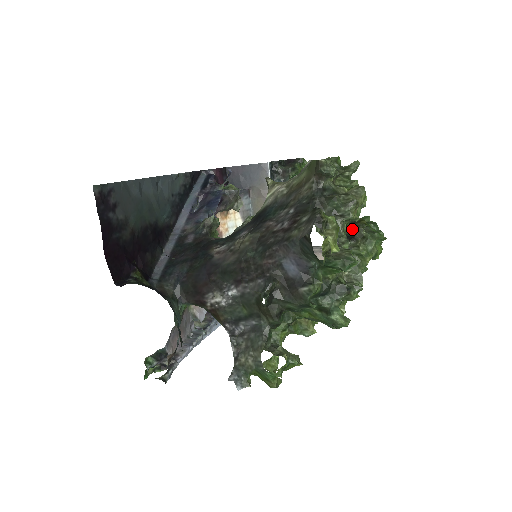
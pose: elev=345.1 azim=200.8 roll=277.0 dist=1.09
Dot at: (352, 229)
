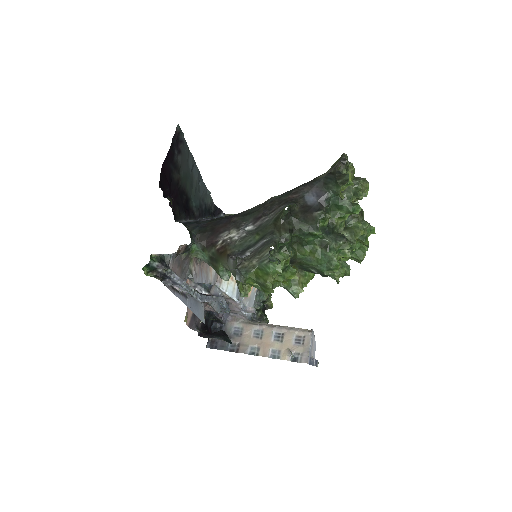
Dot at: occluded
